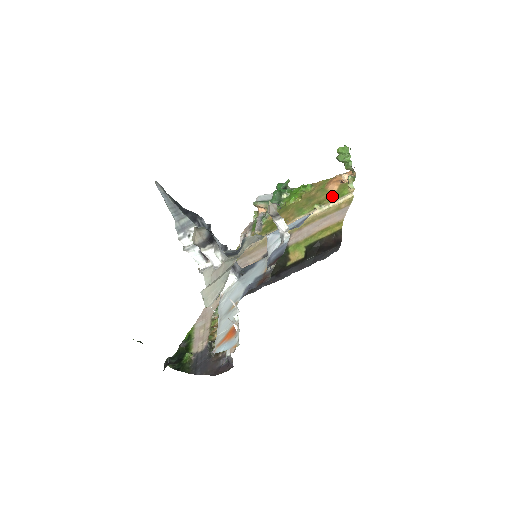
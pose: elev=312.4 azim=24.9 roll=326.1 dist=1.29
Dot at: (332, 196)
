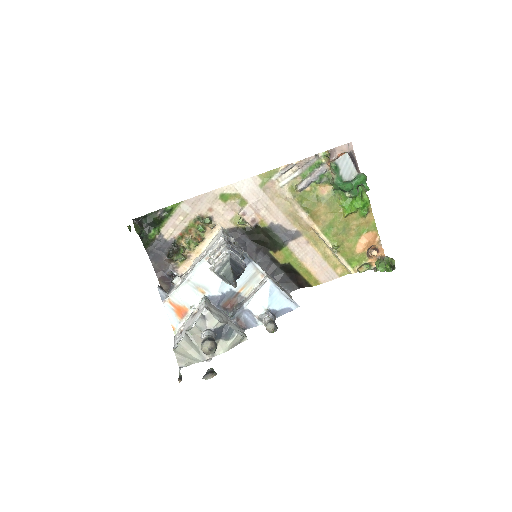
Dot at: (349, 254)
